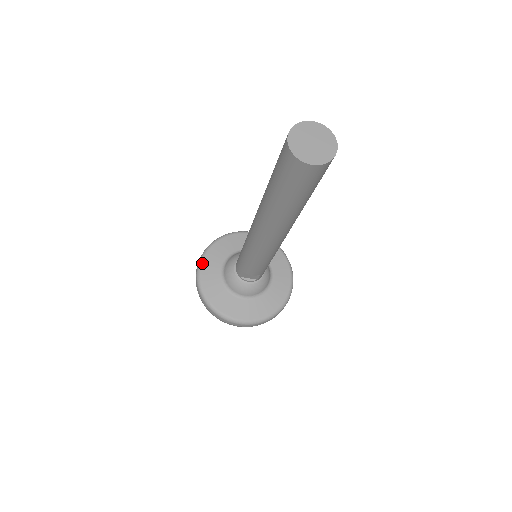
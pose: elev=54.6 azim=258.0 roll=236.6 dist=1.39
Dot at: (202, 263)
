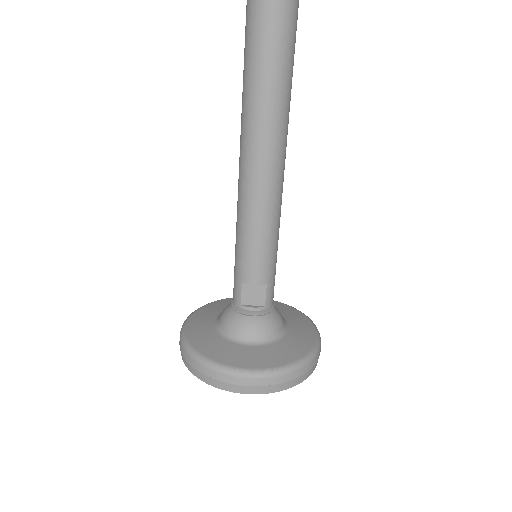
Dot at: (188, 320)
